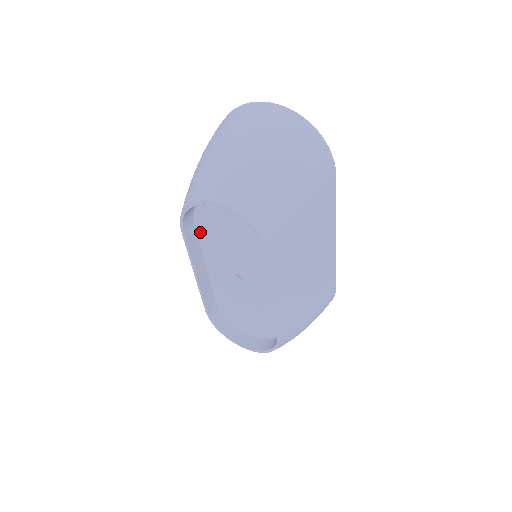
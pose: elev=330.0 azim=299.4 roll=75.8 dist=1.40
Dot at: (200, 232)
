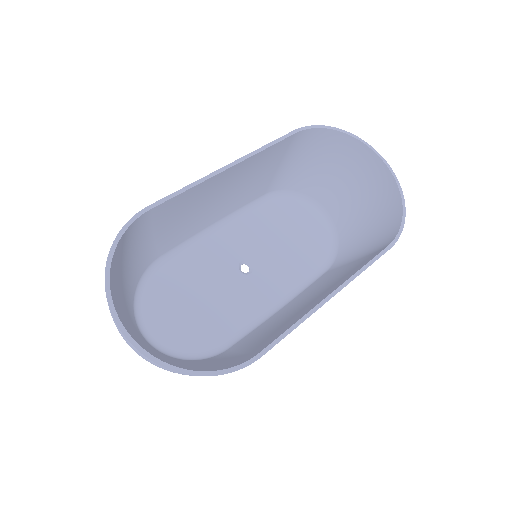
Dot at: (183, 259)
